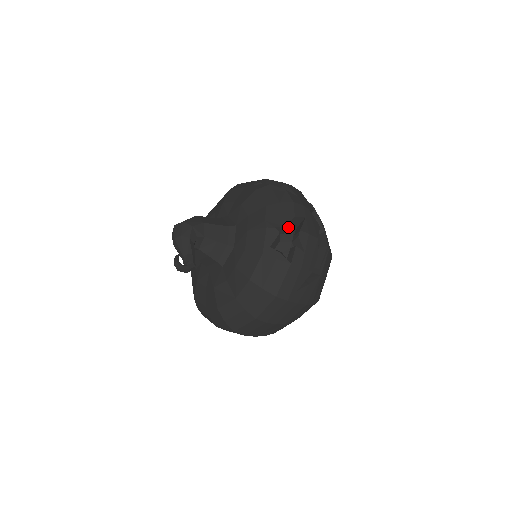
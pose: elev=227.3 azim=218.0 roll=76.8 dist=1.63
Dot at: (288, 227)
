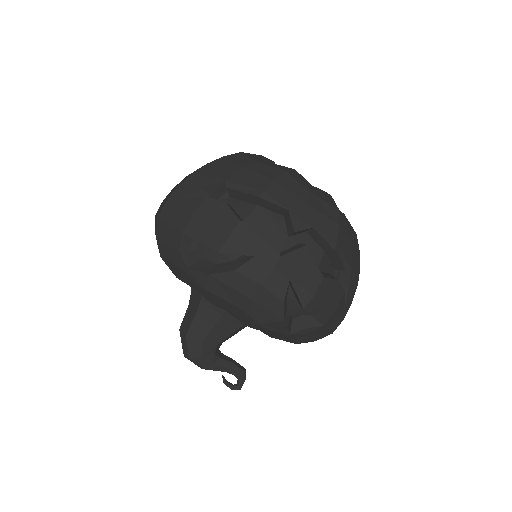
Dot at: (285, 307)
